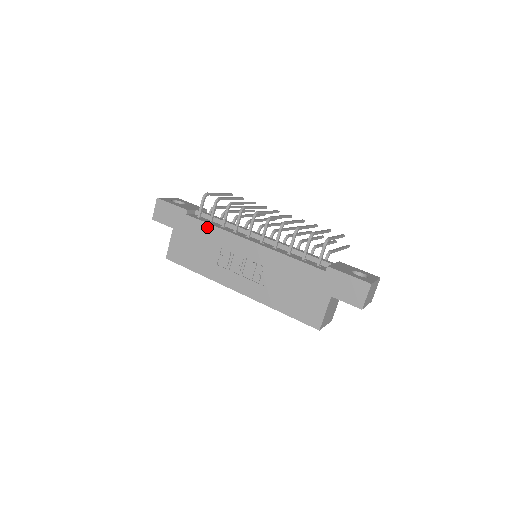
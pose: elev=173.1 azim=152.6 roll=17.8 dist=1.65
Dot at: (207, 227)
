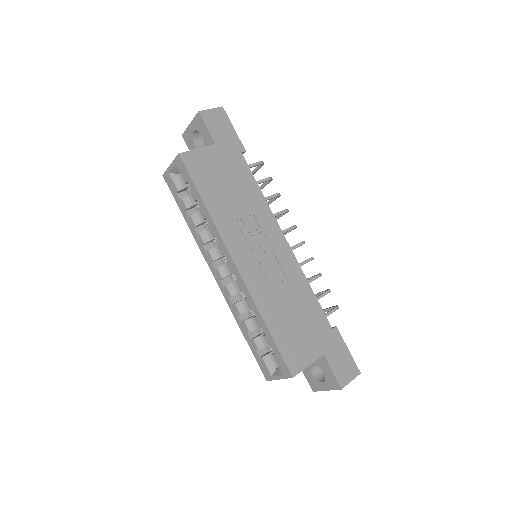
Dot at: (254, 184)
